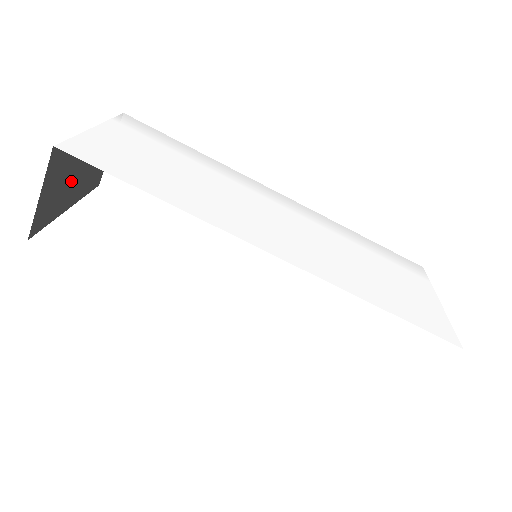
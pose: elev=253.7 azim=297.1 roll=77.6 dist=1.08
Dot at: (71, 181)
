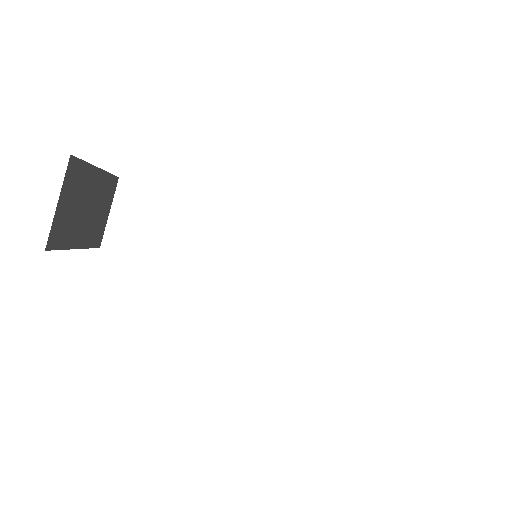
Dot at: (80, 214)
